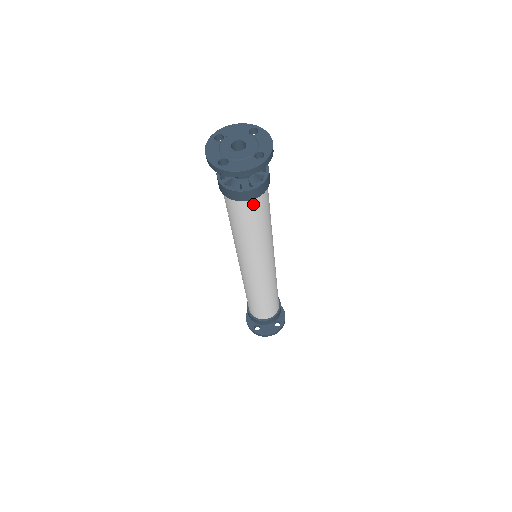
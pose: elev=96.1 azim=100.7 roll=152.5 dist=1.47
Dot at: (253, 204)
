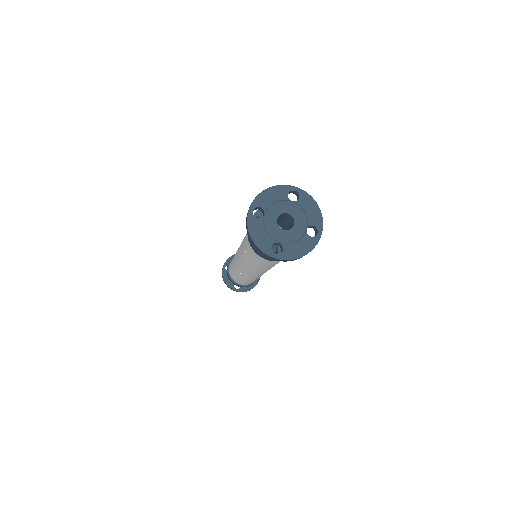
Dot at: occluded
